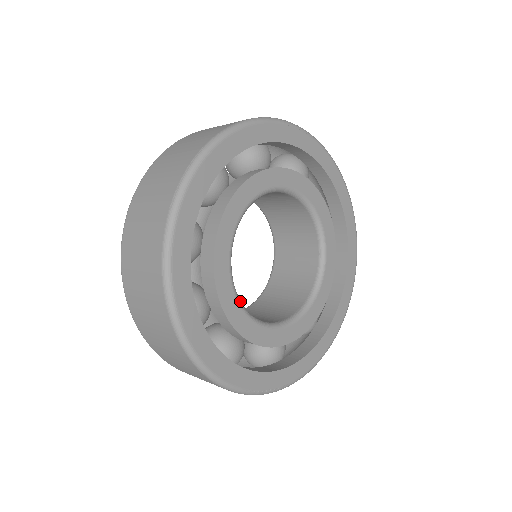
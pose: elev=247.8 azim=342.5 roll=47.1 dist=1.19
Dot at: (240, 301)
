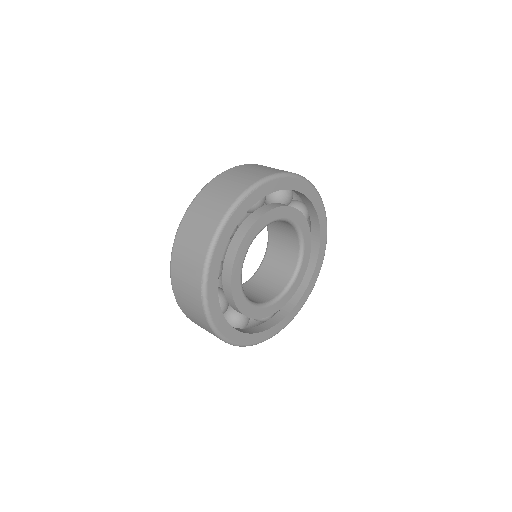
Dot at: (263, 305)
